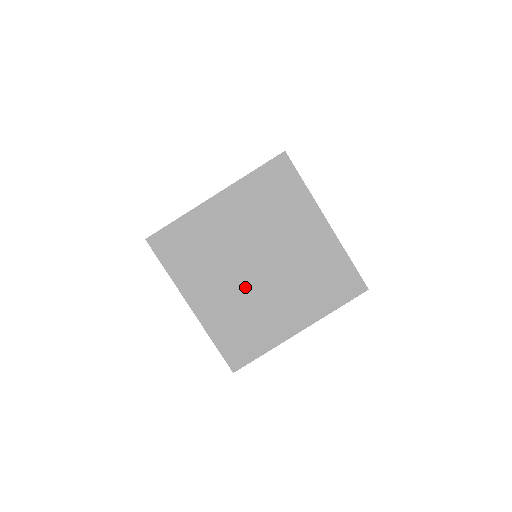
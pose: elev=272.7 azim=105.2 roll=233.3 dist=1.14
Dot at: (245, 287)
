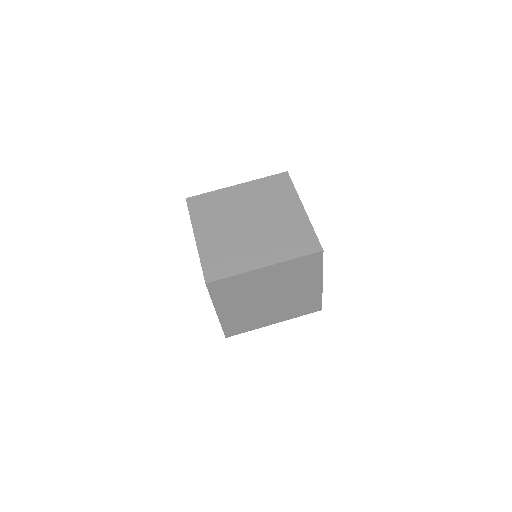
Dot at: (236, 233)
